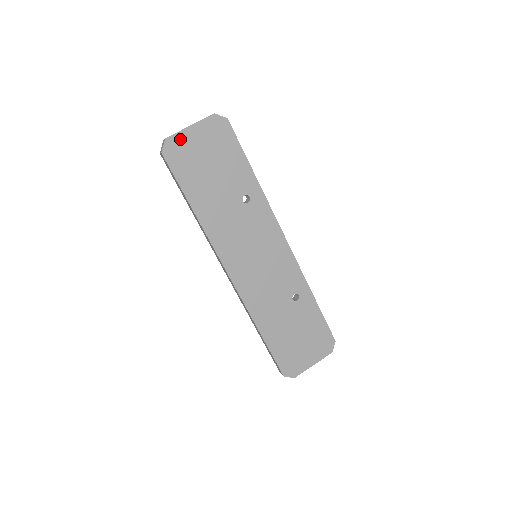
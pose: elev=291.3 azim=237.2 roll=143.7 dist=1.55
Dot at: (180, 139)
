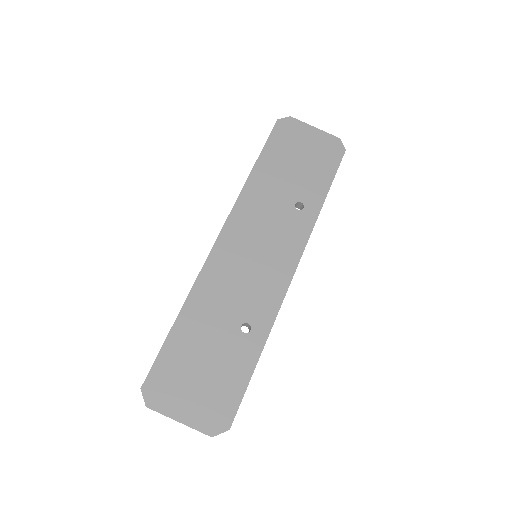
Dot at: (299, 126)
